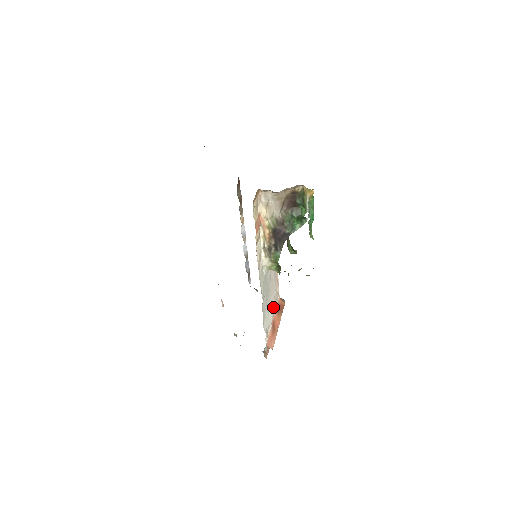
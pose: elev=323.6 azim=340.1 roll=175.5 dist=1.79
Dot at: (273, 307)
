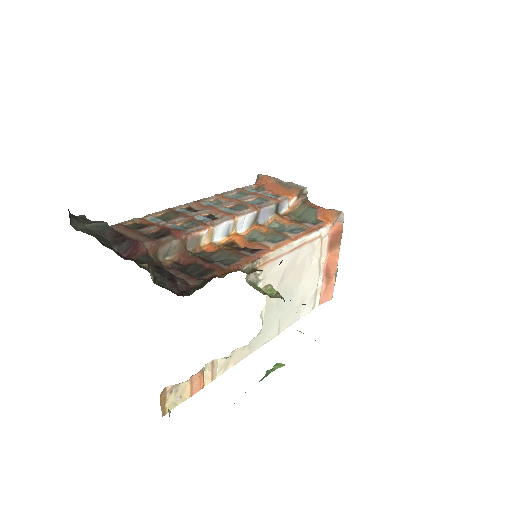
Dot at: (314, 272)
